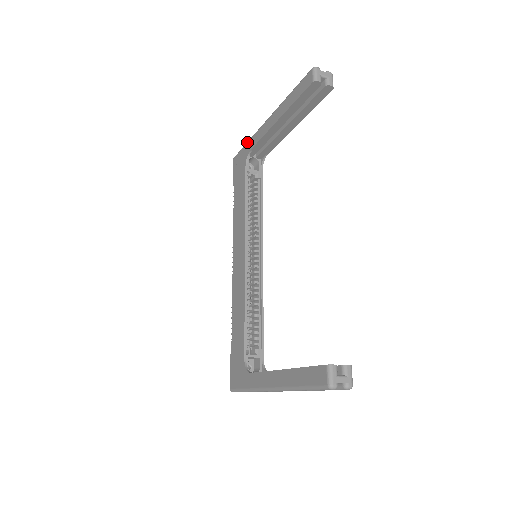
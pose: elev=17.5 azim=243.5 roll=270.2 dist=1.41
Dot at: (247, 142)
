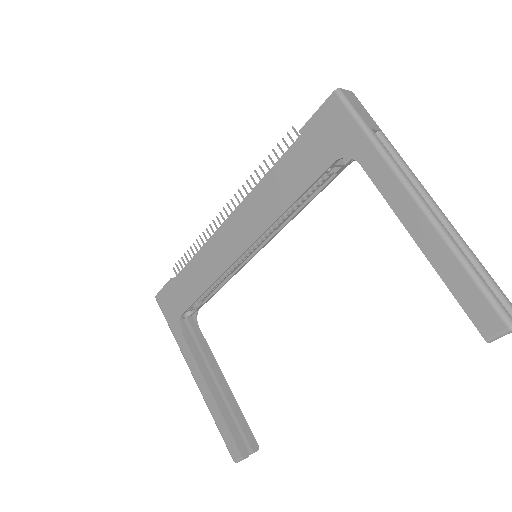
Dot at: (369, 137)
